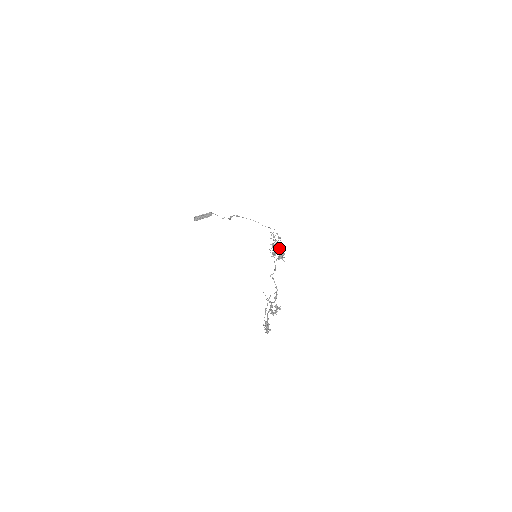
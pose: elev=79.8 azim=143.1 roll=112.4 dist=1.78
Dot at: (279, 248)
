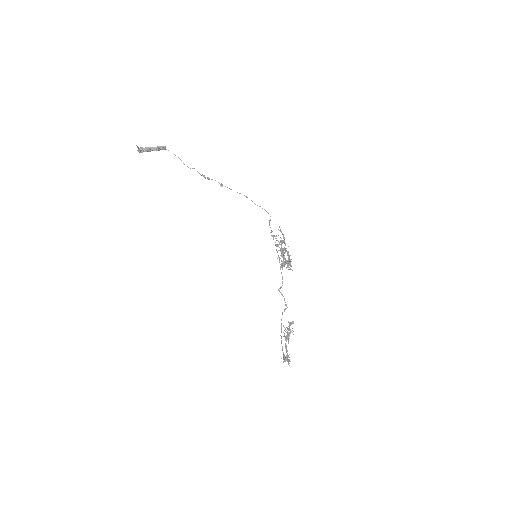
Dot at: (289, 258)
